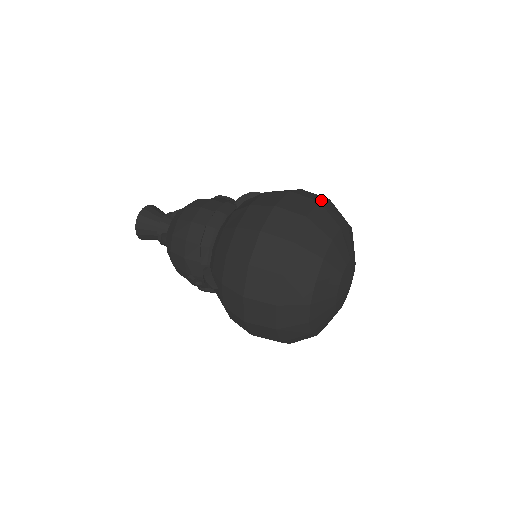
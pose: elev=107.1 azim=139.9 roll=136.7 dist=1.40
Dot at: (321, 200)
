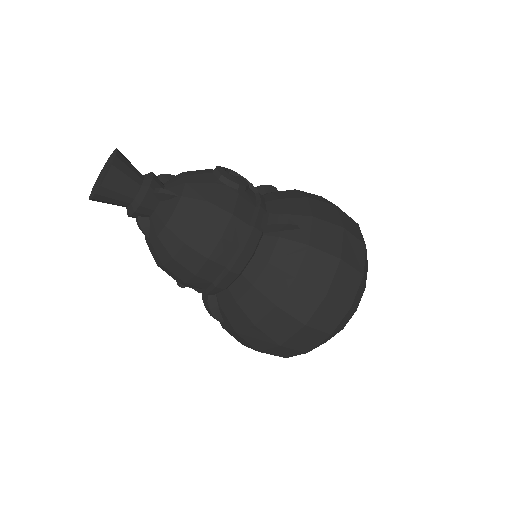
Dot at: (364, 265)
